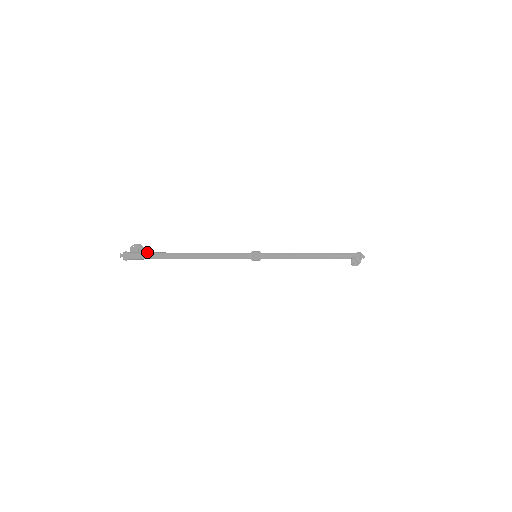
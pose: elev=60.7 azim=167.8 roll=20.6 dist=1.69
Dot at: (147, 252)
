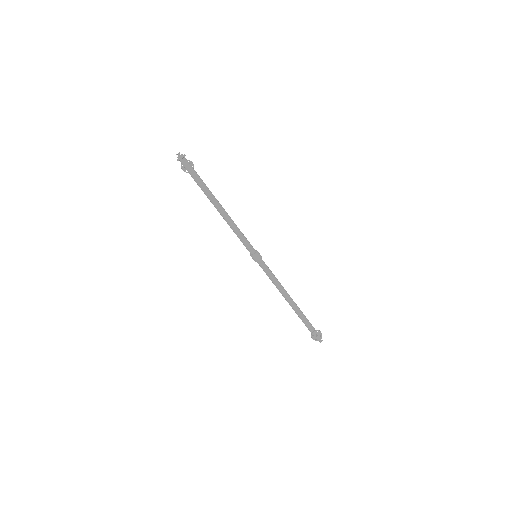
Dot at: (195, 171)
